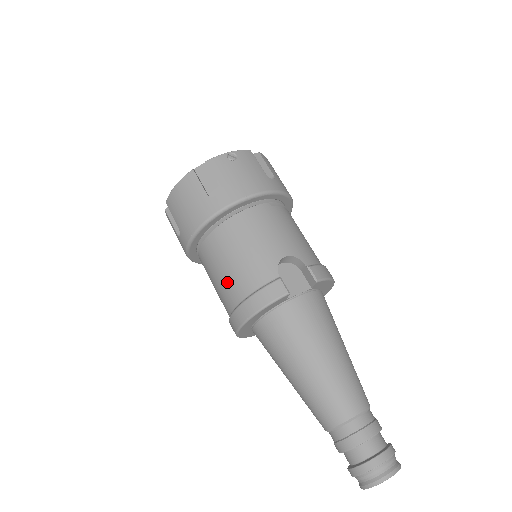
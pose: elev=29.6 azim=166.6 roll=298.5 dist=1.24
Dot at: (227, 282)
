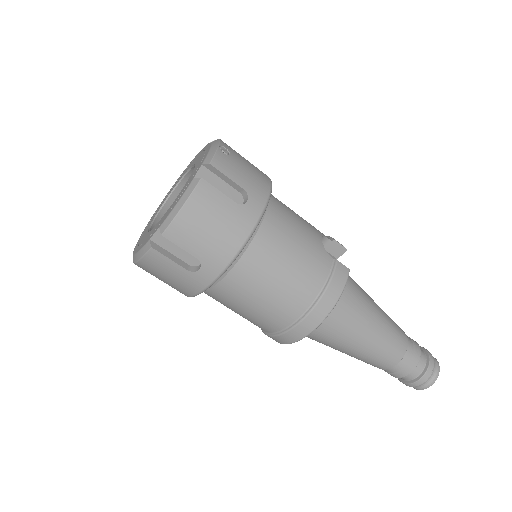
Dot at: (288, 291)
